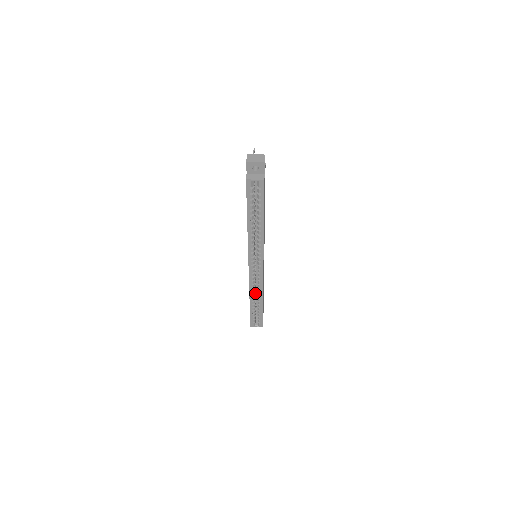
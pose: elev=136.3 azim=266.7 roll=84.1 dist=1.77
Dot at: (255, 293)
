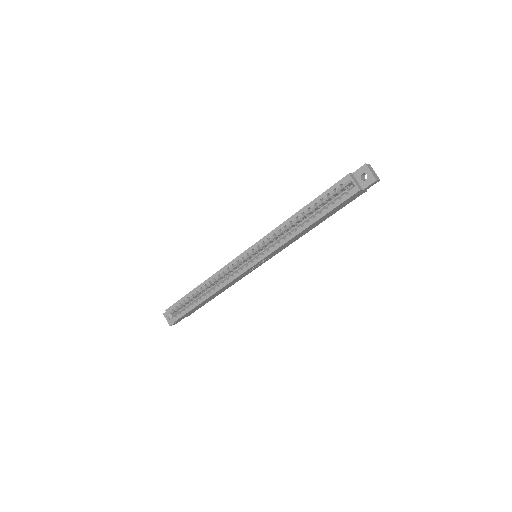
Dot at: occluded
